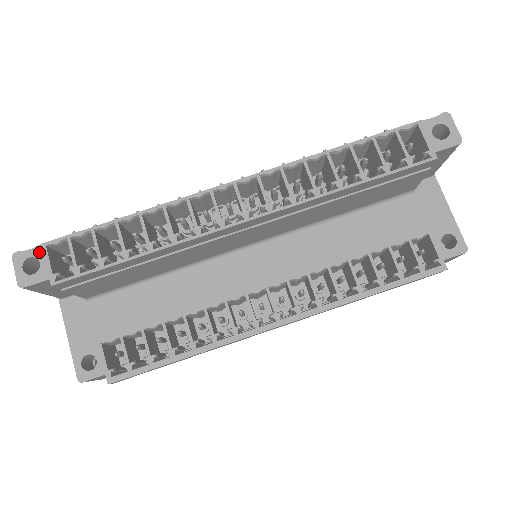
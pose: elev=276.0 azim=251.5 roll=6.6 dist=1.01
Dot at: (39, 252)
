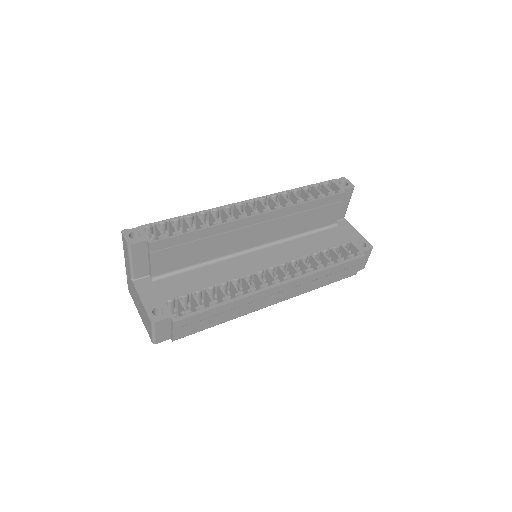
Dot at: (139, 229)
